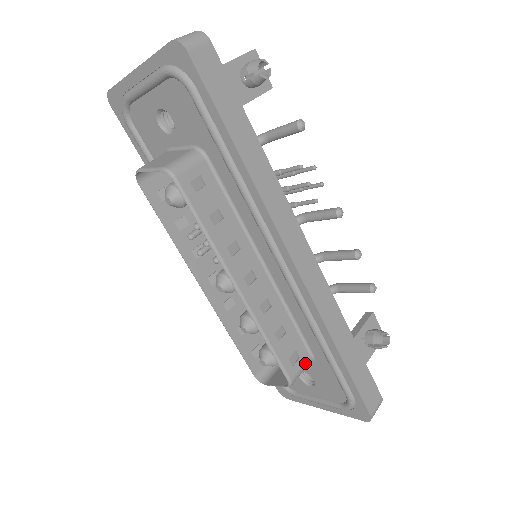
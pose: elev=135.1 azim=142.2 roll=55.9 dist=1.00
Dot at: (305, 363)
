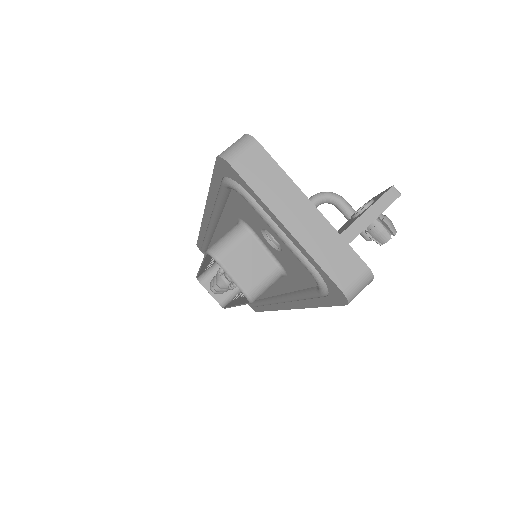
Dot at: occluded
